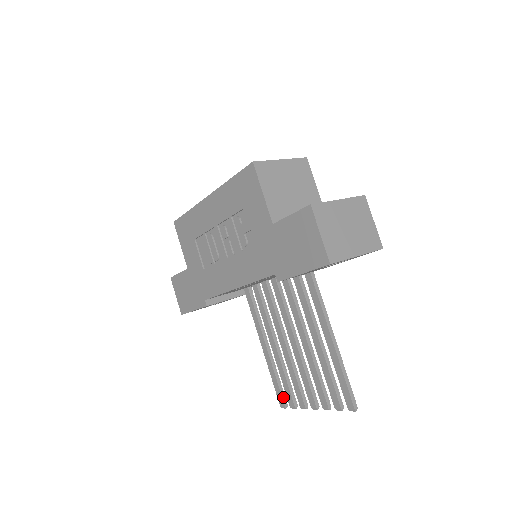
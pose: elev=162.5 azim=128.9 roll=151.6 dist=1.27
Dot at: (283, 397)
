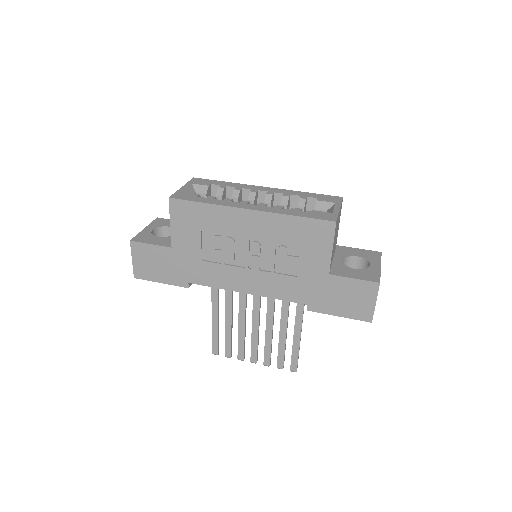
Dot at: occluded
